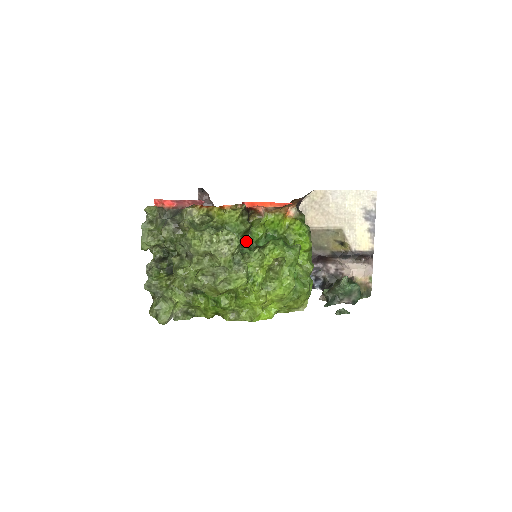
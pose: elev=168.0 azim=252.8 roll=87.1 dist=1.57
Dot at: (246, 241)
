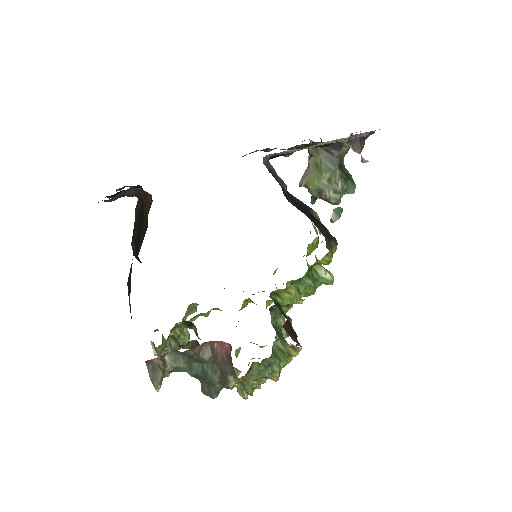
Dot at: (274, 308)
